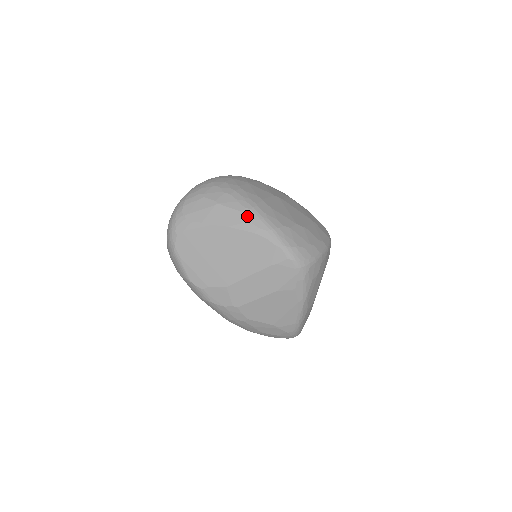
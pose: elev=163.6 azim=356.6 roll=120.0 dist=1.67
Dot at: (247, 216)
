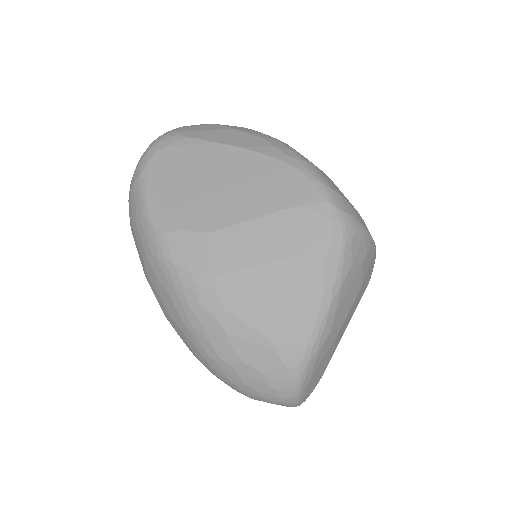
Dot at: (272, 143)
